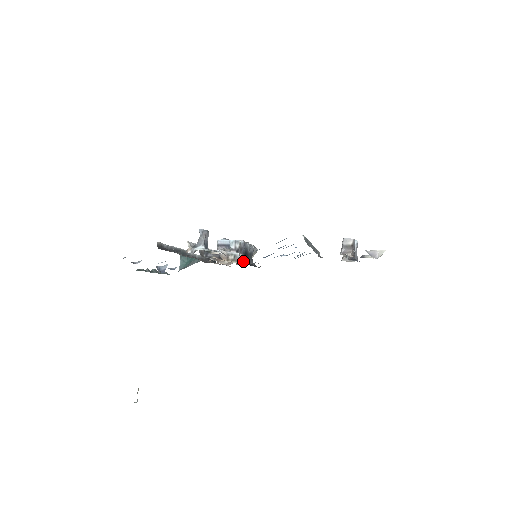
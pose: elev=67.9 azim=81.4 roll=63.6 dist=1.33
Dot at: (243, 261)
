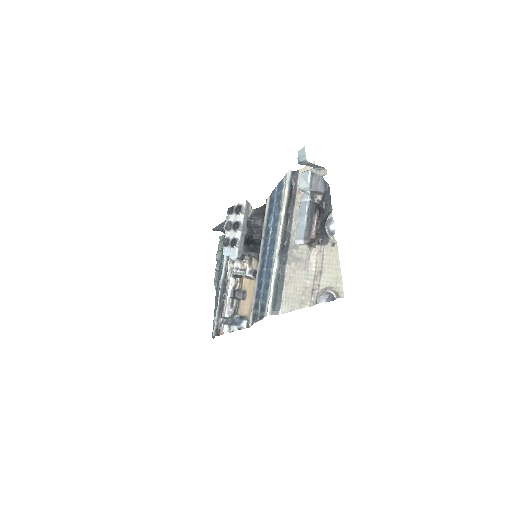
Dot at: (255, 276)
